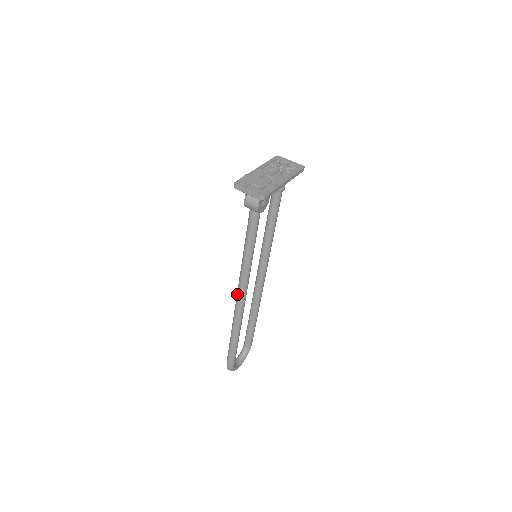
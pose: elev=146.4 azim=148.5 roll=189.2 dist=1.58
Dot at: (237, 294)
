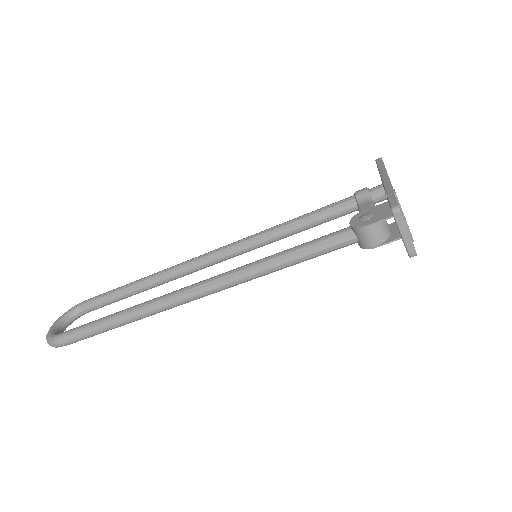
Dot at: (194, 291)
